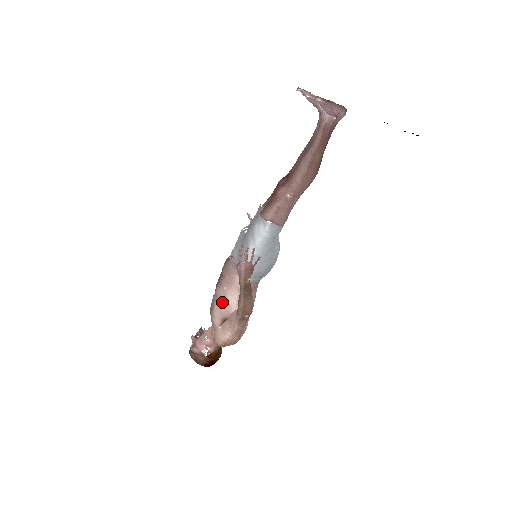
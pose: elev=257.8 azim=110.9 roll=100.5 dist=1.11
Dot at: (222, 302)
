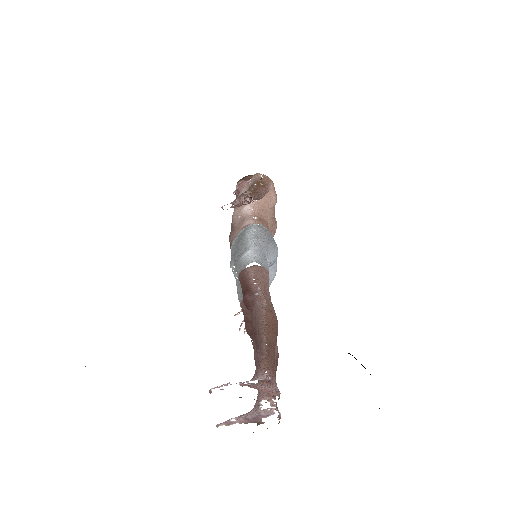
Dot at: occluded
